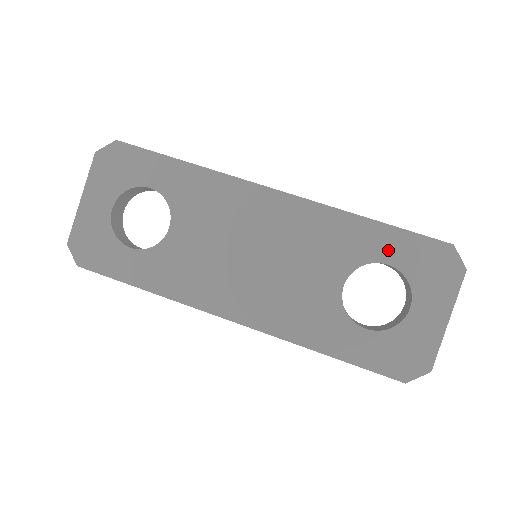
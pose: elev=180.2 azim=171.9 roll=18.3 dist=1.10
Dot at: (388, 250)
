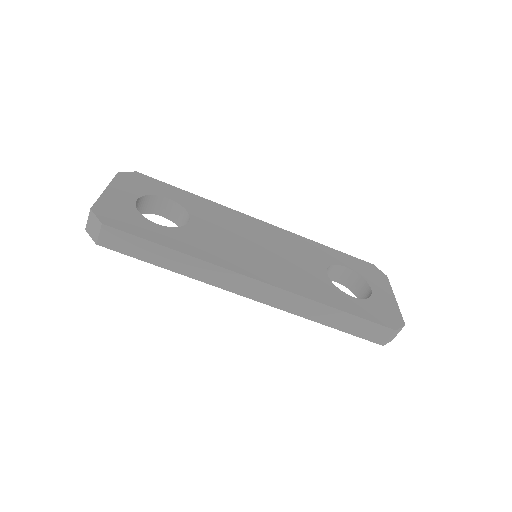
Dot at: (342, 260)
